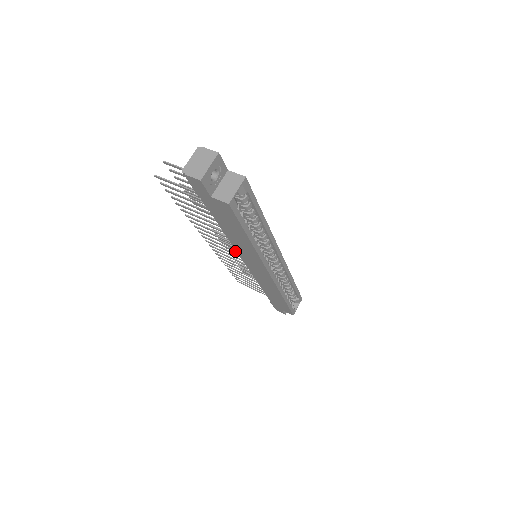
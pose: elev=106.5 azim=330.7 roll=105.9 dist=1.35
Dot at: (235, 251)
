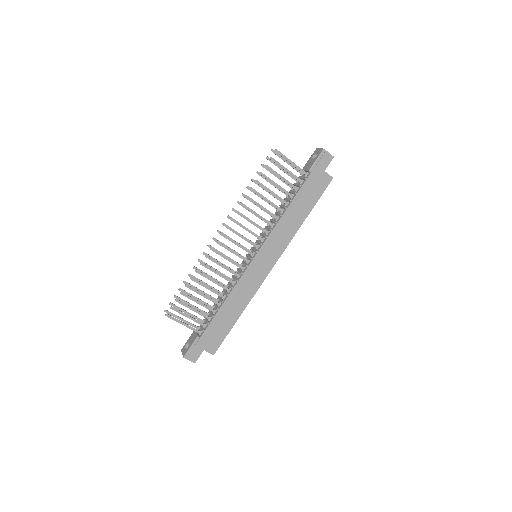
Dot at: (252, 243)
